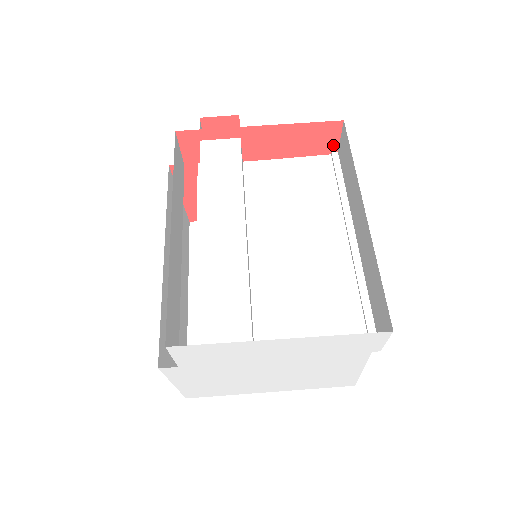
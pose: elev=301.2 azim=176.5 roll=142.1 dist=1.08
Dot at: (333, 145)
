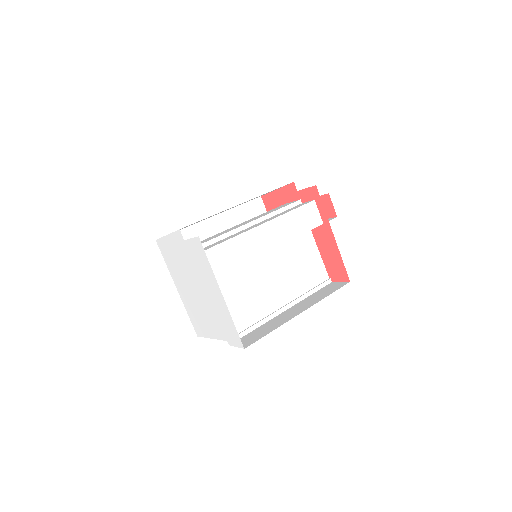
Dot at: (335, 278)
